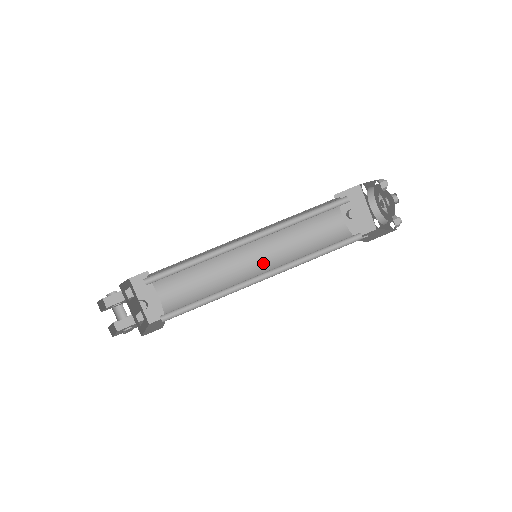
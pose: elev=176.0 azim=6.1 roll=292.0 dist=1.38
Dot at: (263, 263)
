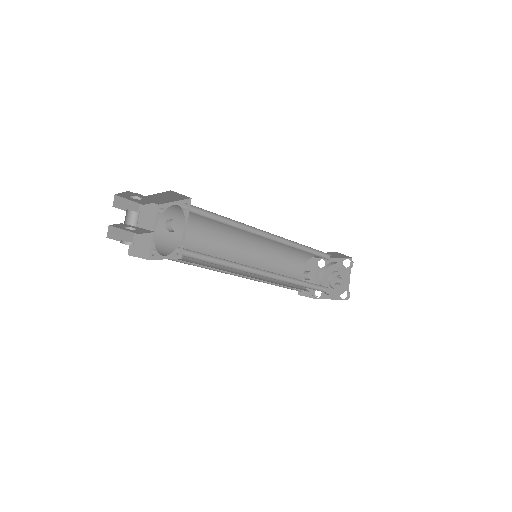
Dot at: occluded
